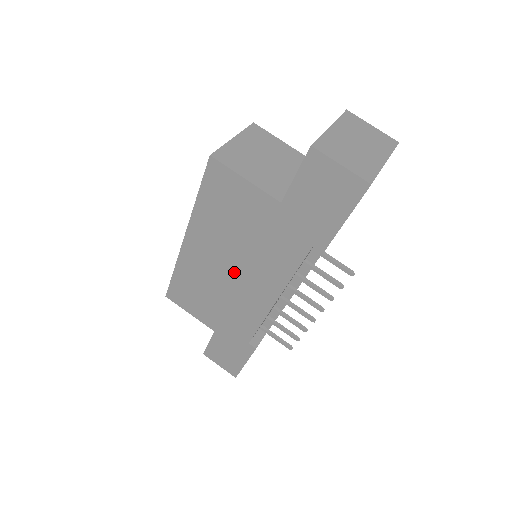
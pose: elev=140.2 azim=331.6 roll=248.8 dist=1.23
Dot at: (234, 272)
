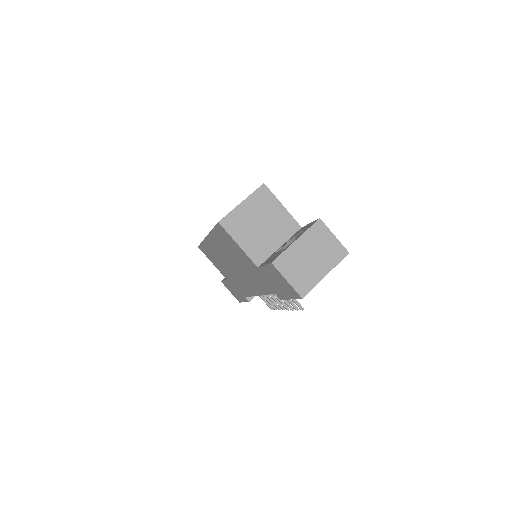
Dot at: (235, 269)
